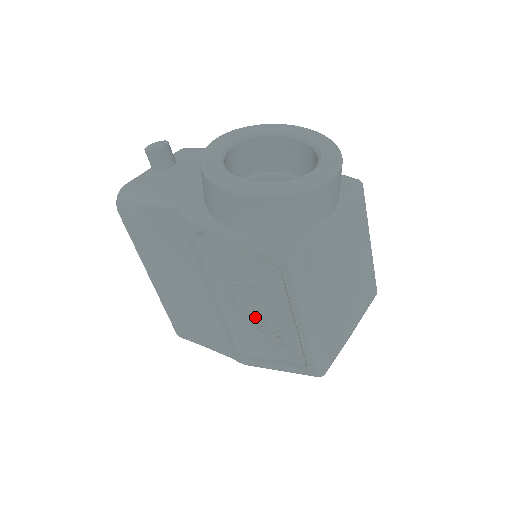
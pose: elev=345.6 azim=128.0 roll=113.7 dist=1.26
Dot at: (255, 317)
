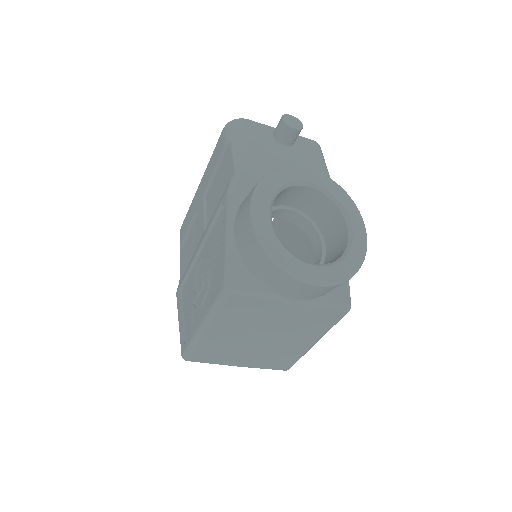
Dot at: (198, 284)
